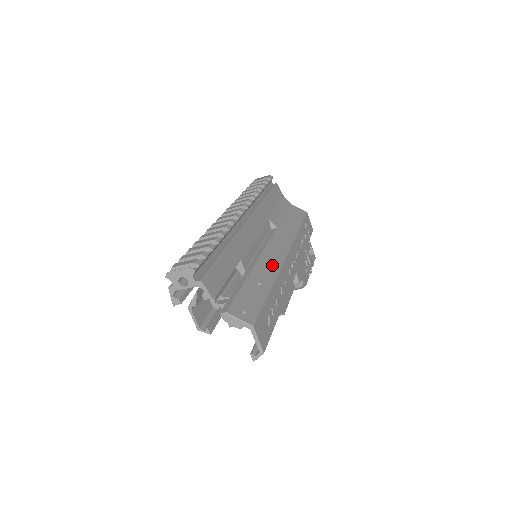
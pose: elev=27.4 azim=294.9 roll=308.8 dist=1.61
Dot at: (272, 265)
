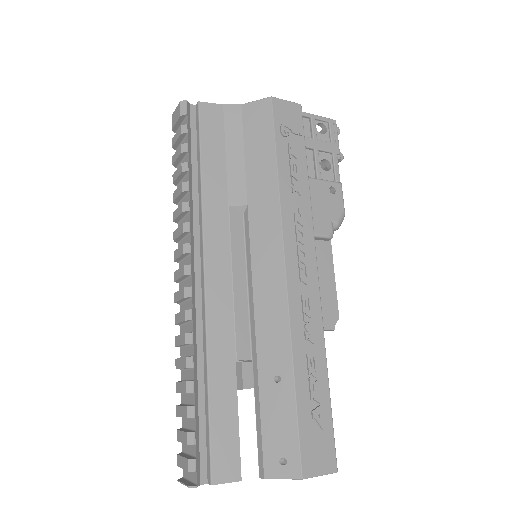
Dot at: (276, 316)
